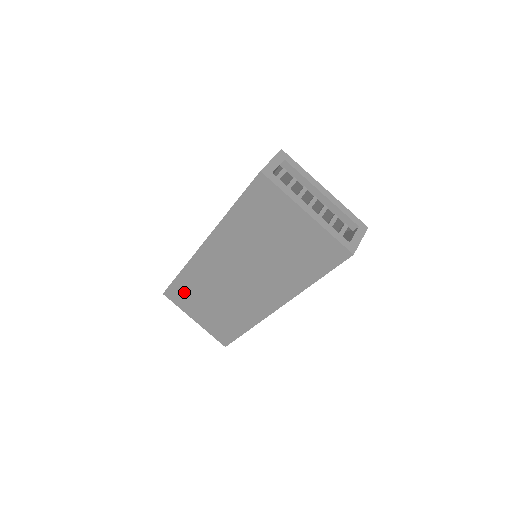
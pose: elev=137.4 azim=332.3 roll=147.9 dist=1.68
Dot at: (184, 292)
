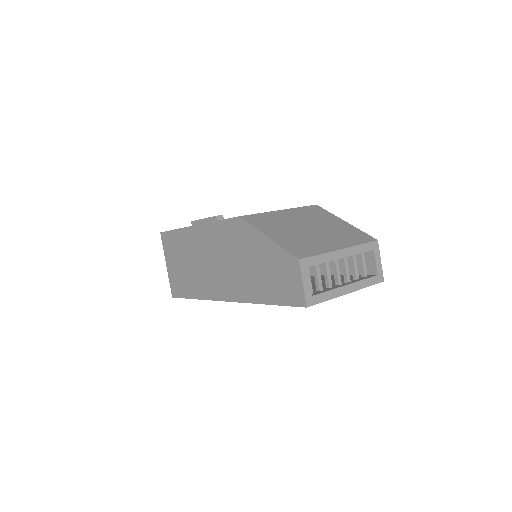
Dot at: occluded
